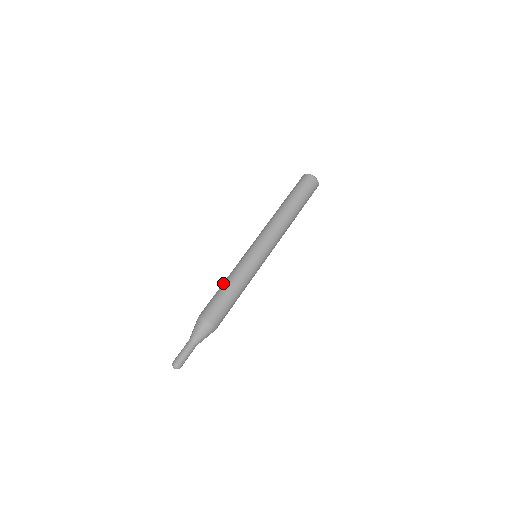
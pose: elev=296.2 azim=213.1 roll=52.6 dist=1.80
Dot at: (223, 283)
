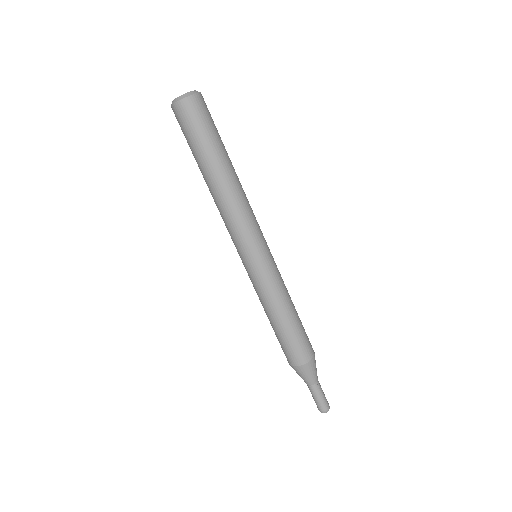
Dot at: (272, 319)
